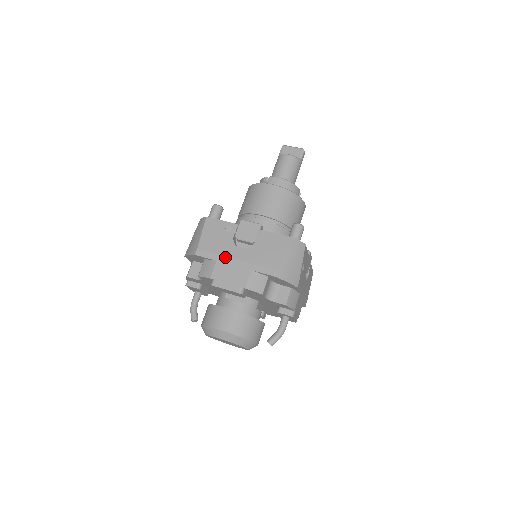
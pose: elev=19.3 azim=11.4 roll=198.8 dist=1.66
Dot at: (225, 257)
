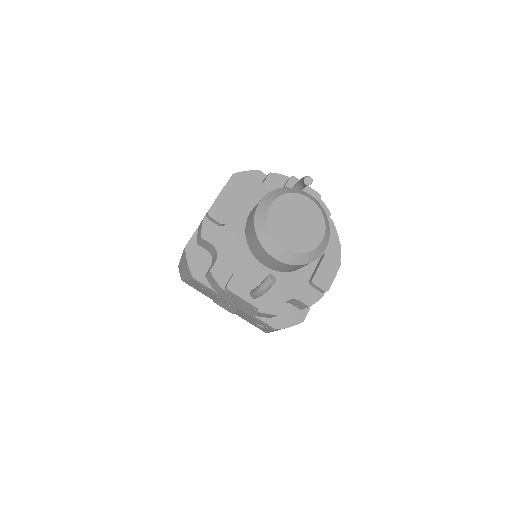
Dot at: occluded
